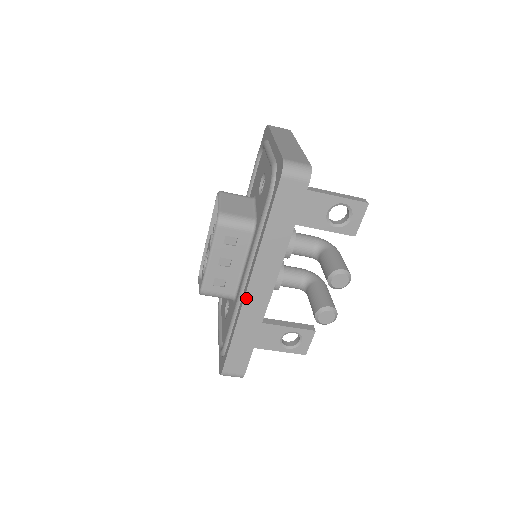
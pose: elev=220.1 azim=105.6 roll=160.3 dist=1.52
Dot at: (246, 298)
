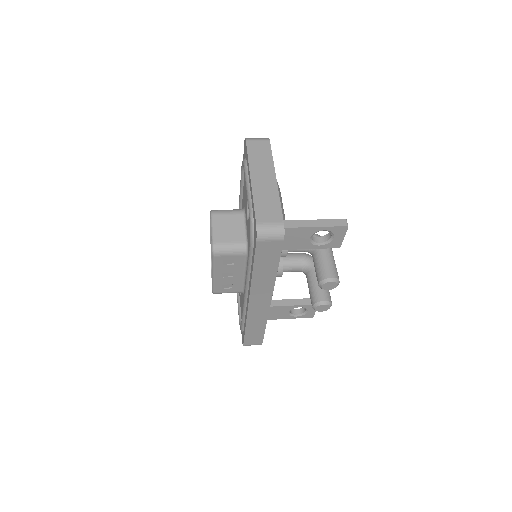
Dot at: (249, 309)
